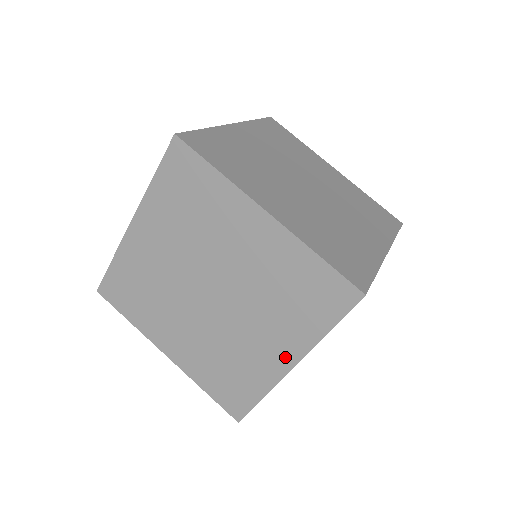
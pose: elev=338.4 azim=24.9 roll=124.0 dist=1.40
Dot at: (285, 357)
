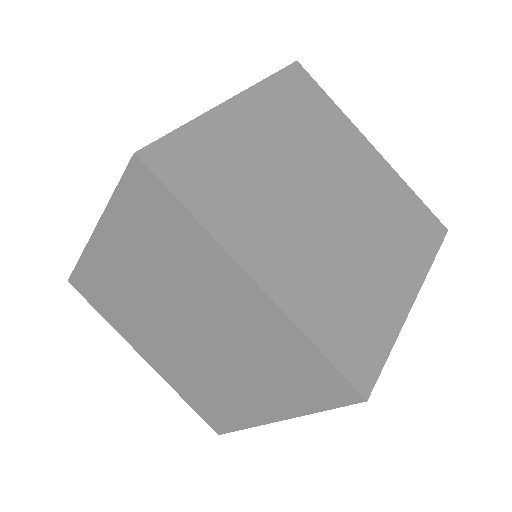
Dot at: (406, 286)
